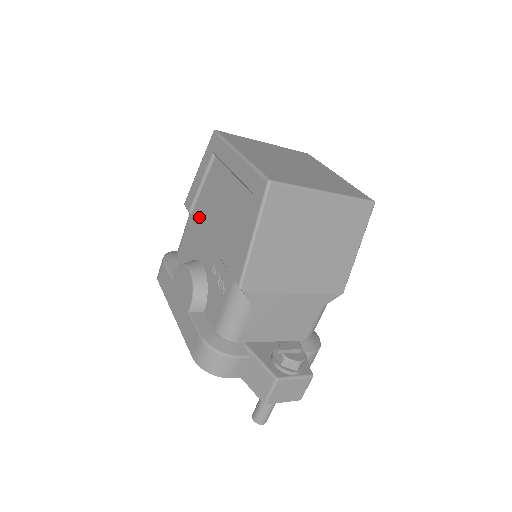
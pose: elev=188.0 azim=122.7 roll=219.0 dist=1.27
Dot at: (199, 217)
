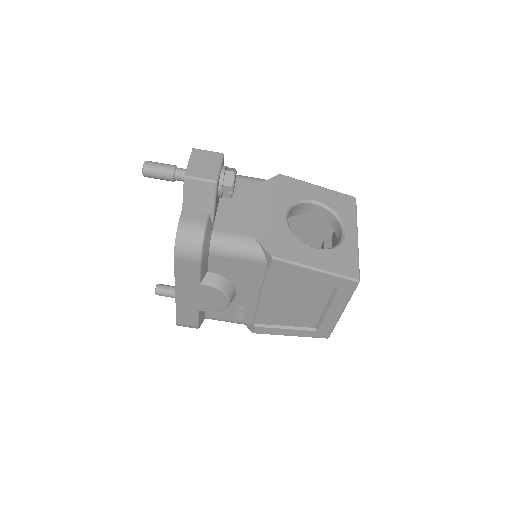
Dot at: (272, 281)
